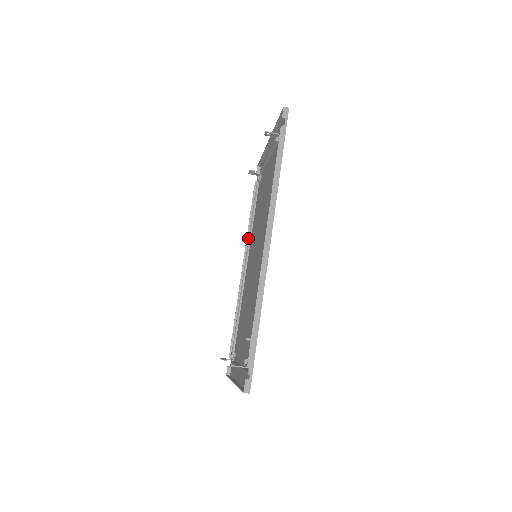
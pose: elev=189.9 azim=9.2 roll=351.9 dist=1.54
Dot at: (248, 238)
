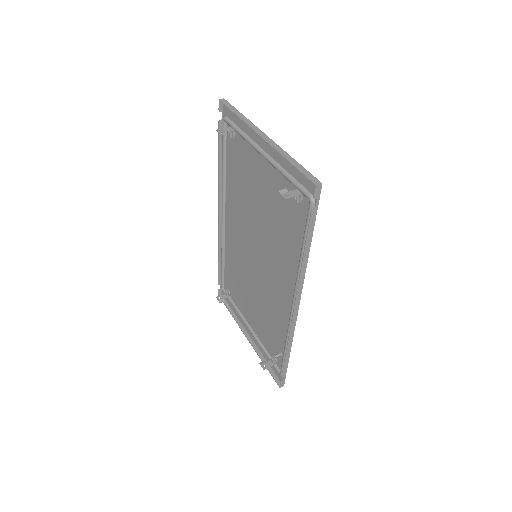
Dot at: (220, 188)
